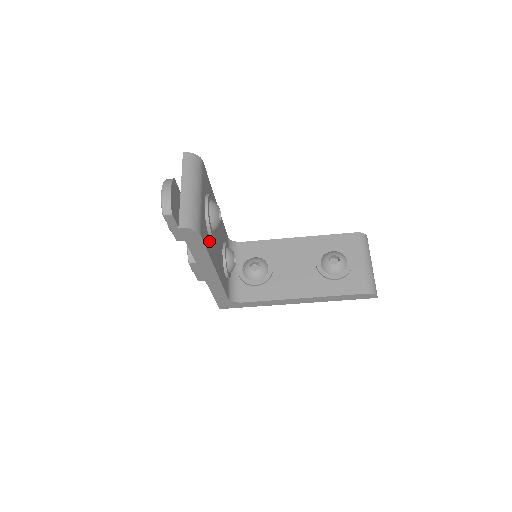
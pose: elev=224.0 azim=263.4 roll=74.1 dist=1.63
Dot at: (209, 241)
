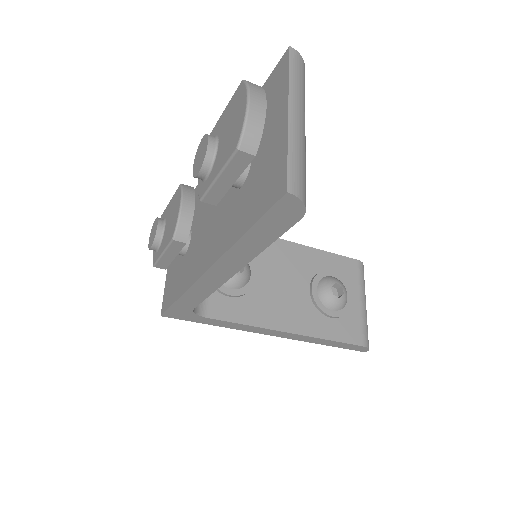
Dot at: occluded
